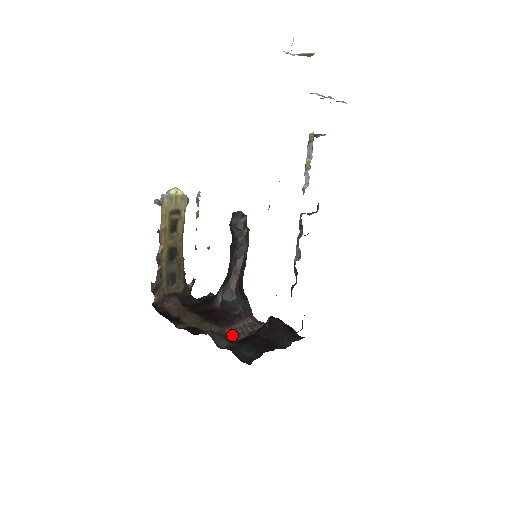
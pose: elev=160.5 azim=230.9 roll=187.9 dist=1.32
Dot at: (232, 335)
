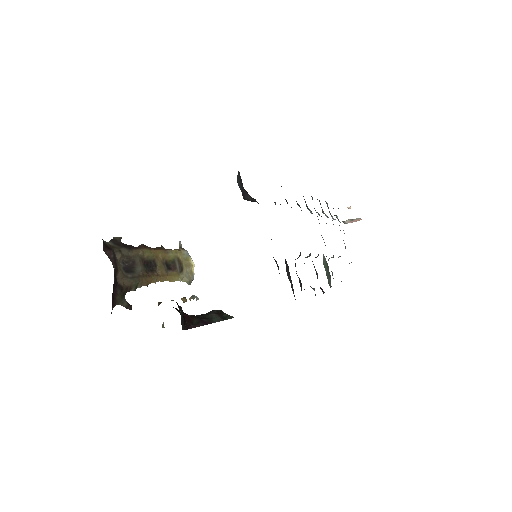
Dot at: occluded
